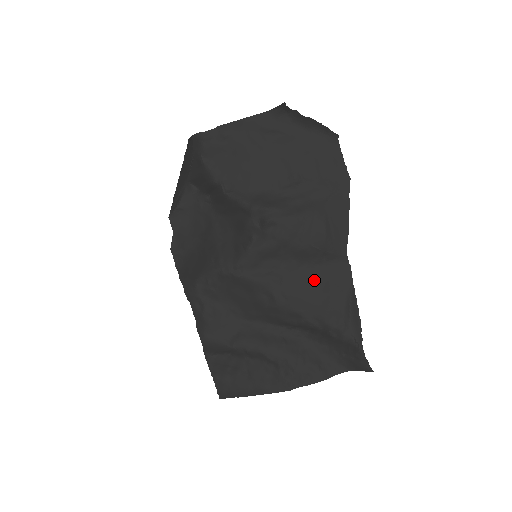
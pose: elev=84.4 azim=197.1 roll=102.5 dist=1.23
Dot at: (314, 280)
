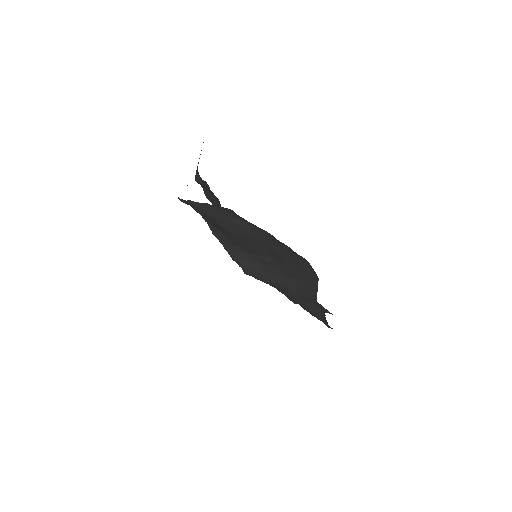
Dot at: occluded
